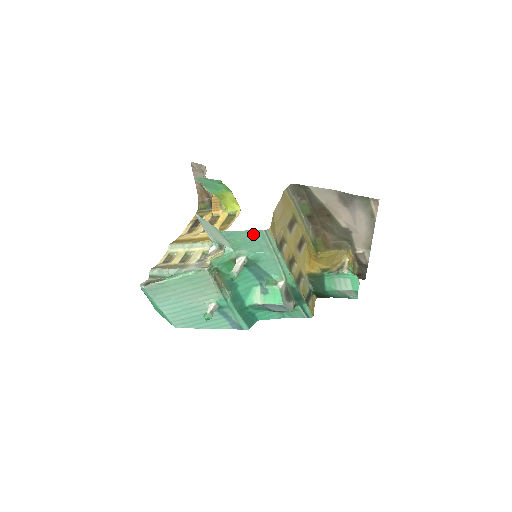
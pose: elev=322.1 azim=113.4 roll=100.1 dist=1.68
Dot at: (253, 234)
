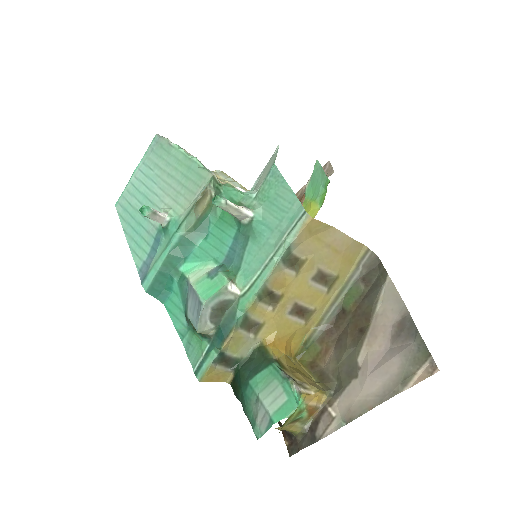
Dot at: (291, 202)
